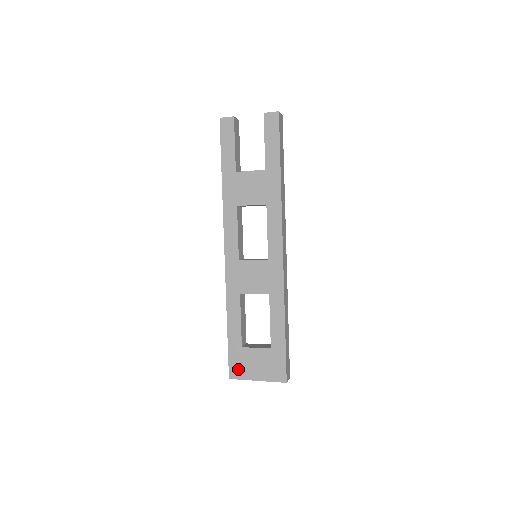
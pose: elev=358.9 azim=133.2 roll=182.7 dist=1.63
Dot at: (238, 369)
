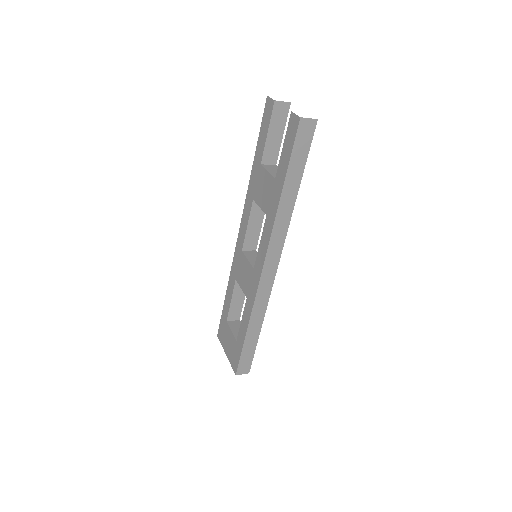
Dot at: (221, 334)
